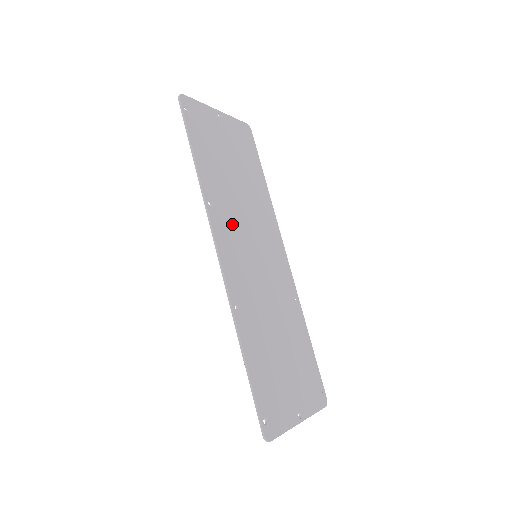
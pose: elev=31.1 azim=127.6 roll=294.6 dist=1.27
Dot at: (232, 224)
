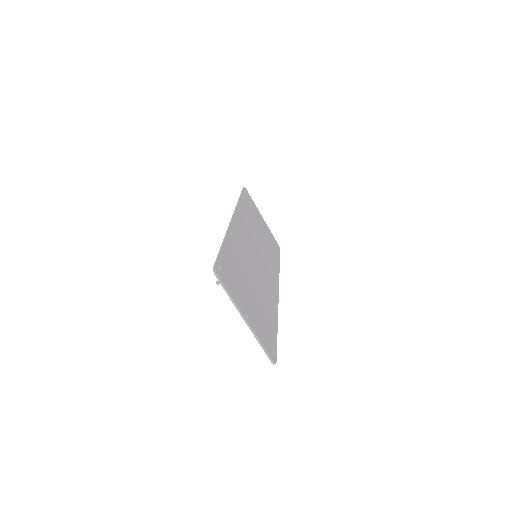
Dot at: (248, 230)
